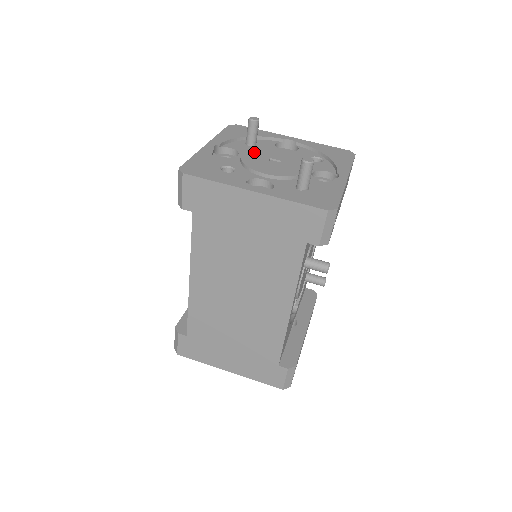
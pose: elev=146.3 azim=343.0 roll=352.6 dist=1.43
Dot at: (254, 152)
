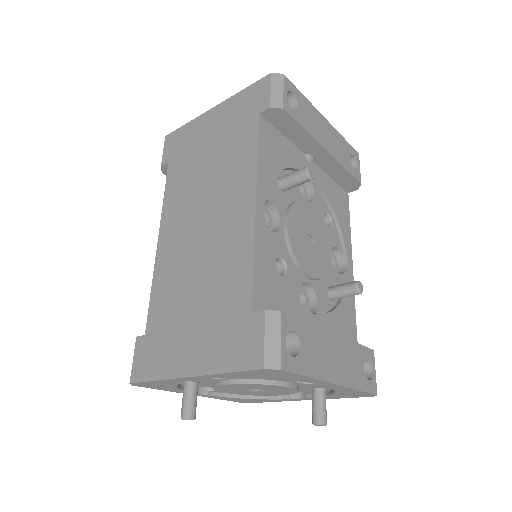
Dot at: occluded
